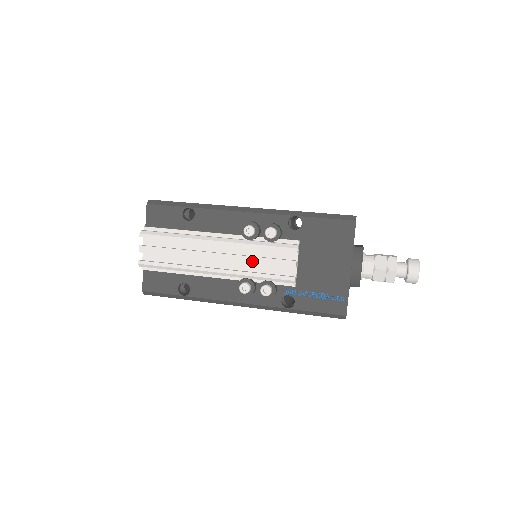
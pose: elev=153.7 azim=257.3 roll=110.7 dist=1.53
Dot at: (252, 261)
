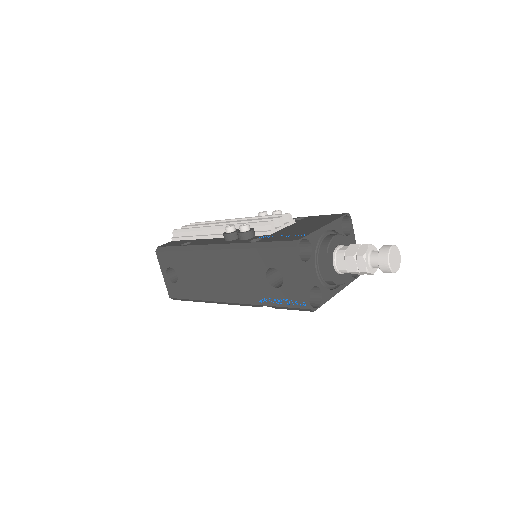
Dot at: (250, 220)
